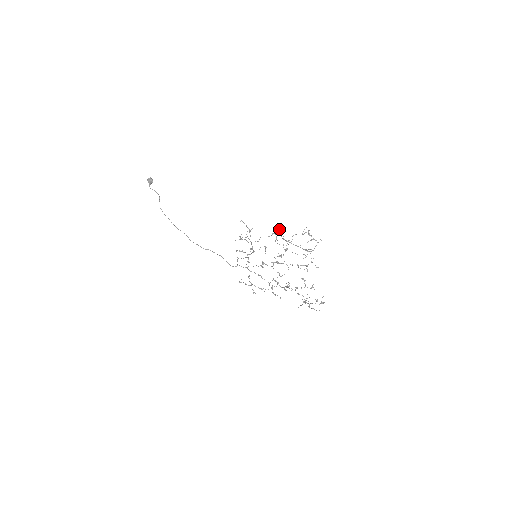
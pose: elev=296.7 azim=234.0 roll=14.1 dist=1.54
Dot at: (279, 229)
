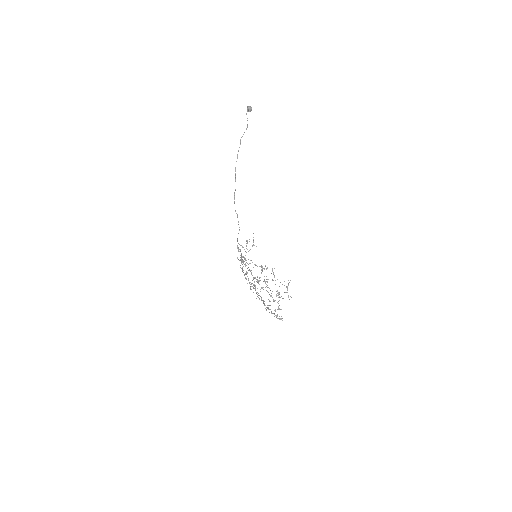
Dot at: occluded
